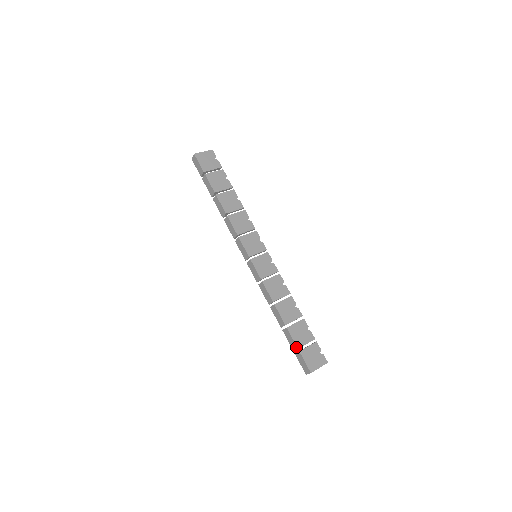
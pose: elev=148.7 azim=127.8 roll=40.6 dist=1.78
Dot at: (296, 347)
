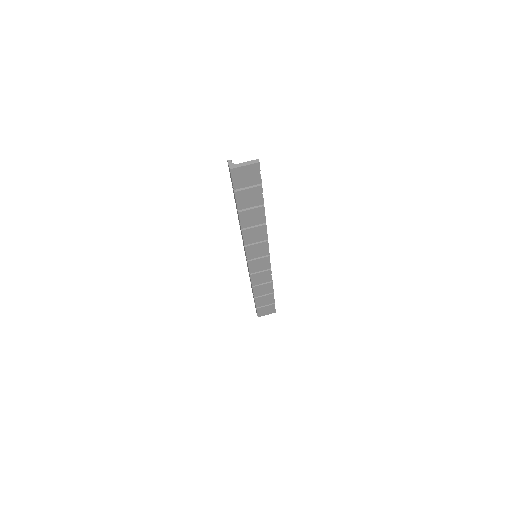
Dot at: occluded
